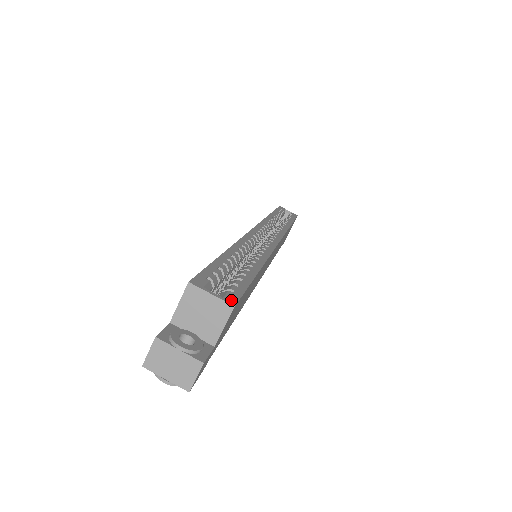
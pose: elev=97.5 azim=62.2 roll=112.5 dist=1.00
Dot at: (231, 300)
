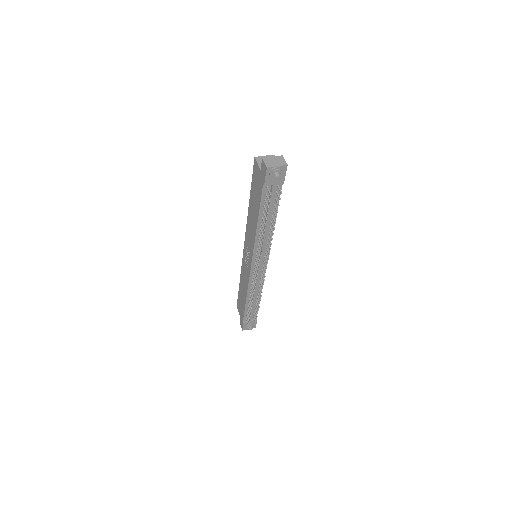
Dot at: occluded
